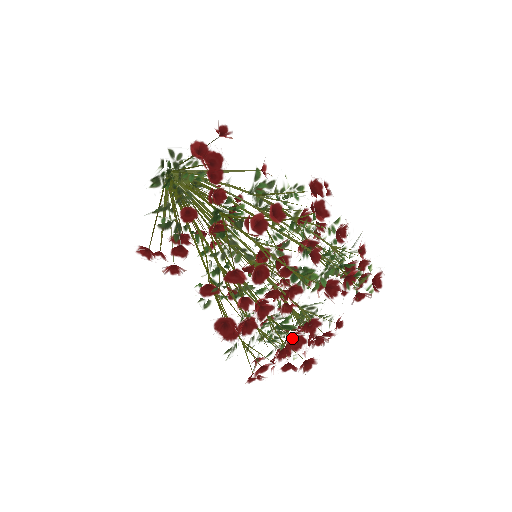
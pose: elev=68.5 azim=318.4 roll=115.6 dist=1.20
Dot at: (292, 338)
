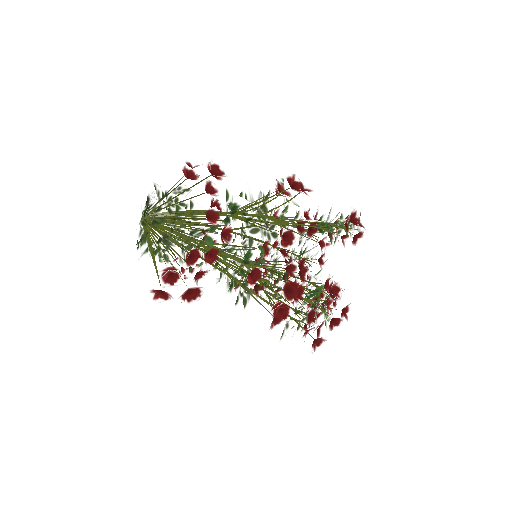
Dot at: (333, 286)
